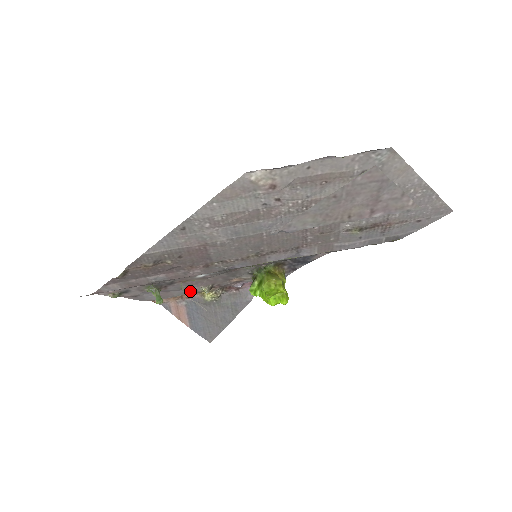
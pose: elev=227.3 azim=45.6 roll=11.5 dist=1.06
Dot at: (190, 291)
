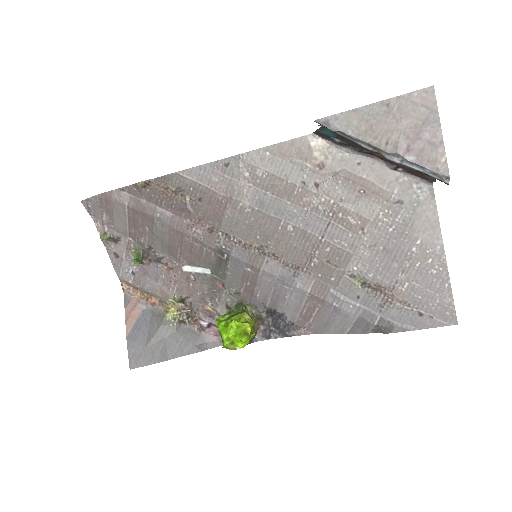
Dot at: (162, 292)
